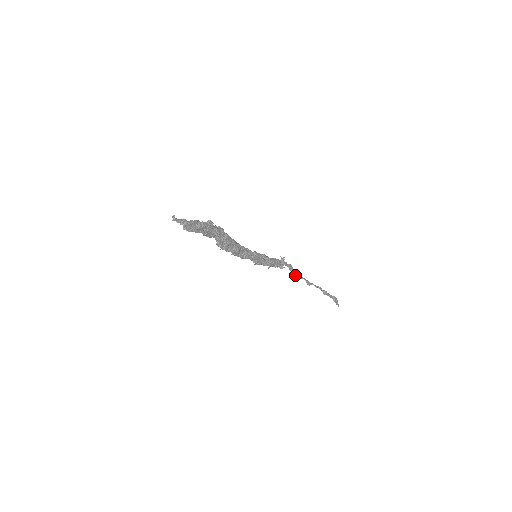
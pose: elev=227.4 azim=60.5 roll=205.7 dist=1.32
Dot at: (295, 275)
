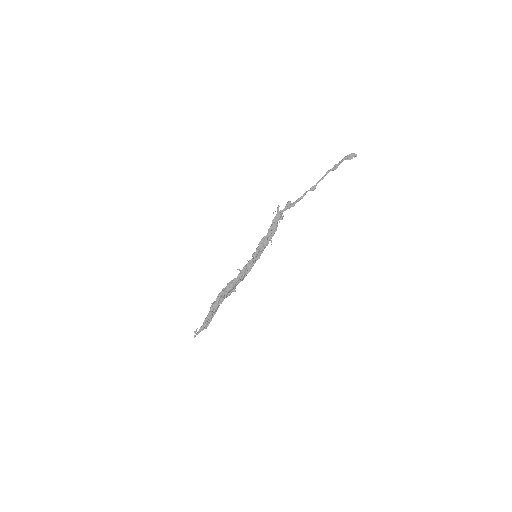
Dot at: occluded
